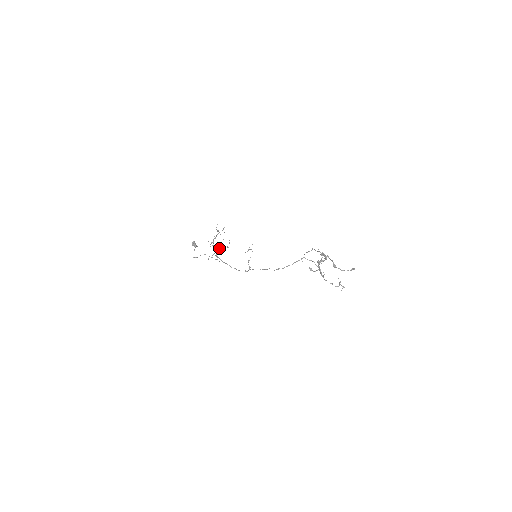
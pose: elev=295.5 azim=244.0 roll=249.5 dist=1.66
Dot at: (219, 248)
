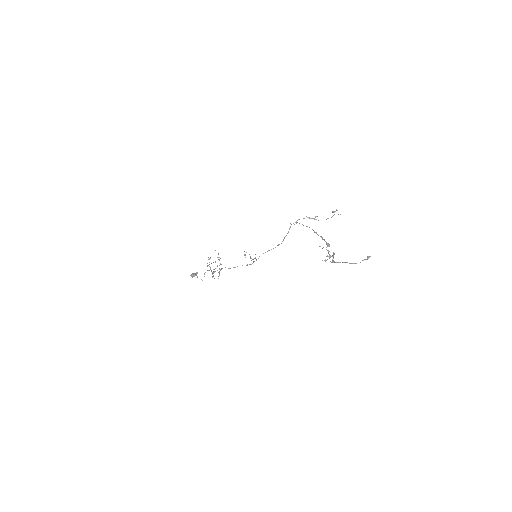
Dot at: (217, 266)
